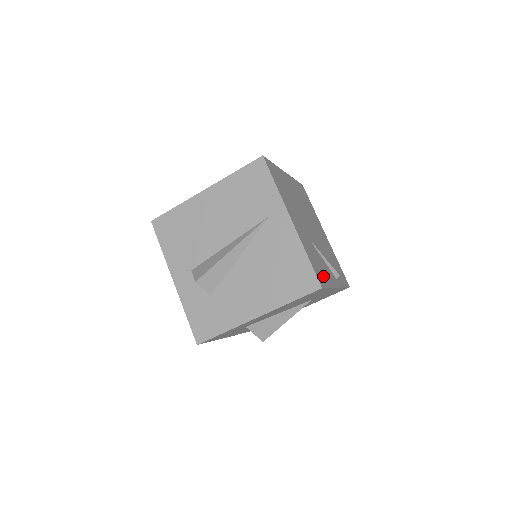
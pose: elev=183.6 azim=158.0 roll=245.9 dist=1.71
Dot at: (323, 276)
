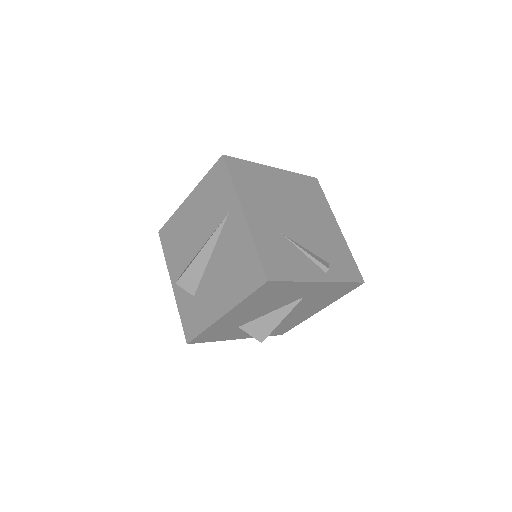
Dot at: (284, 269)
